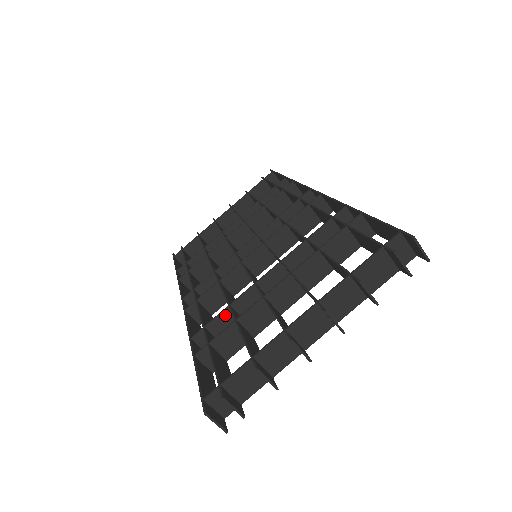
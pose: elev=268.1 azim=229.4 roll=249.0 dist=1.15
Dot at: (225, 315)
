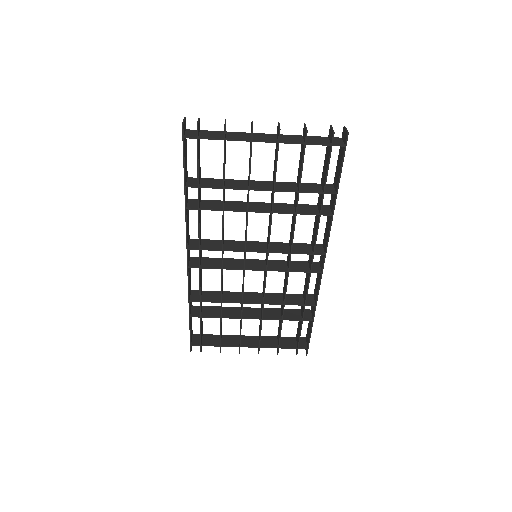
Dot at: (216, 300)
